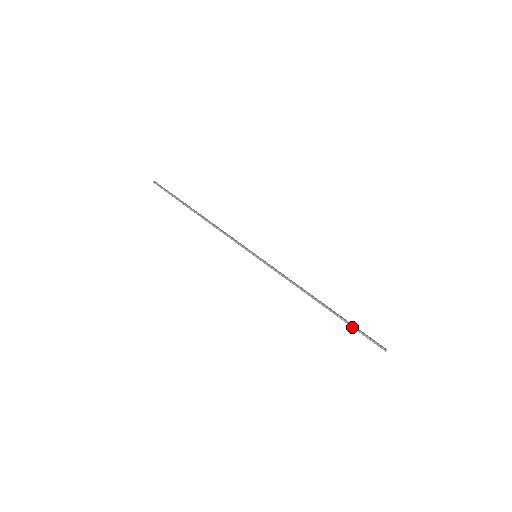
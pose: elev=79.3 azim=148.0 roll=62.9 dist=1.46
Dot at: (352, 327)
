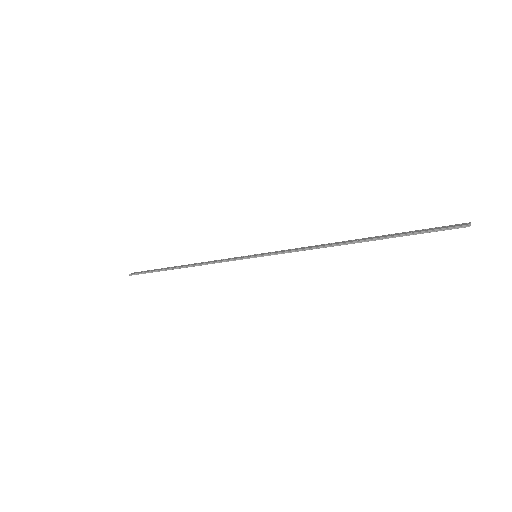
Dot at: occluded
